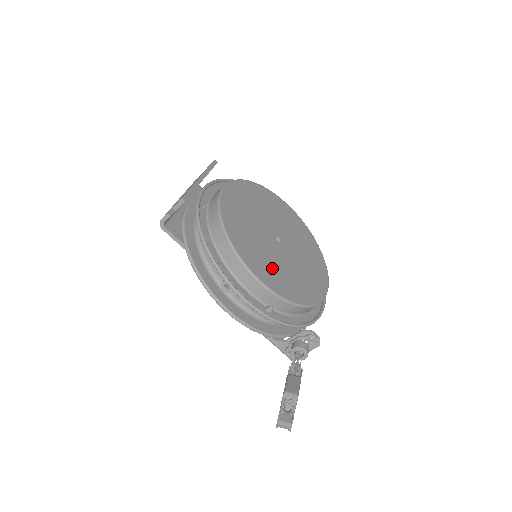
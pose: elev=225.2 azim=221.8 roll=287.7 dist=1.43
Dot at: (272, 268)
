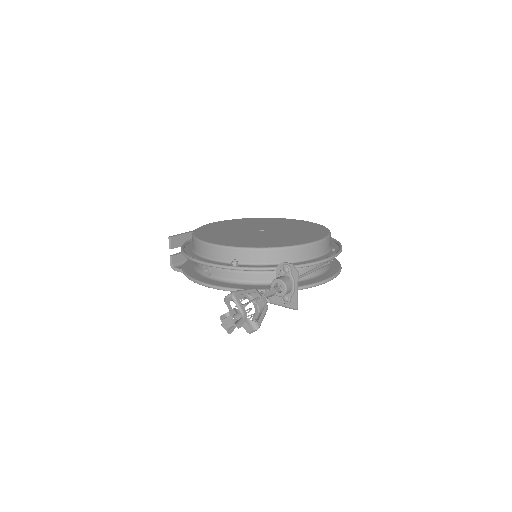
Dot at: (238, 239)
